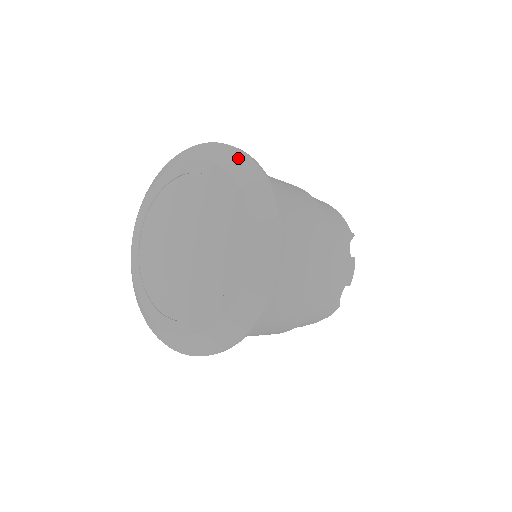
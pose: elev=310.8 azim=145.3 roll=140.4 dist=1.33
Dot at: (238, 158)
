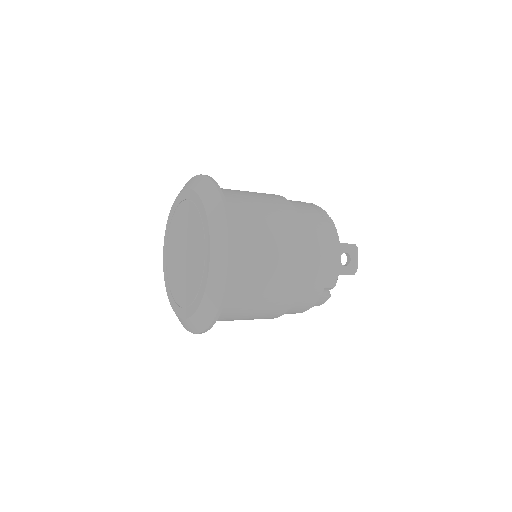
Dot at: (222, 249)
